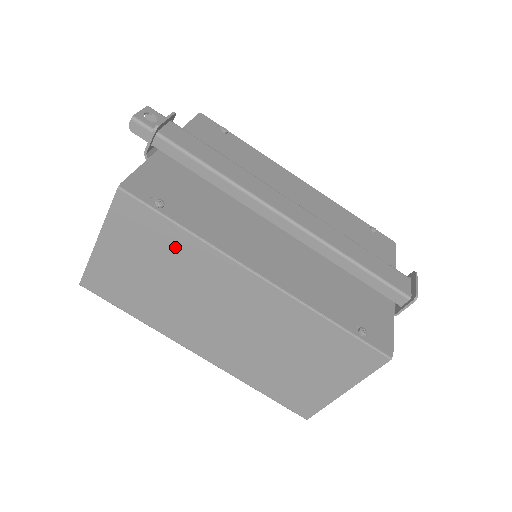
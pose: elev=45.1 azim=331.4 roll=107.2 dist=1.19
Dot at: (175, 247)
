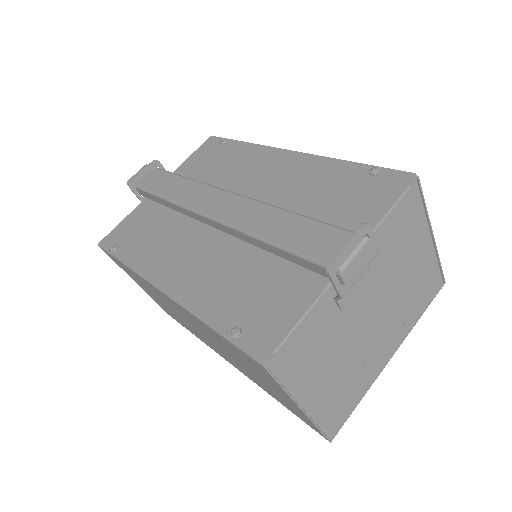
Dot at: (137, 278)
